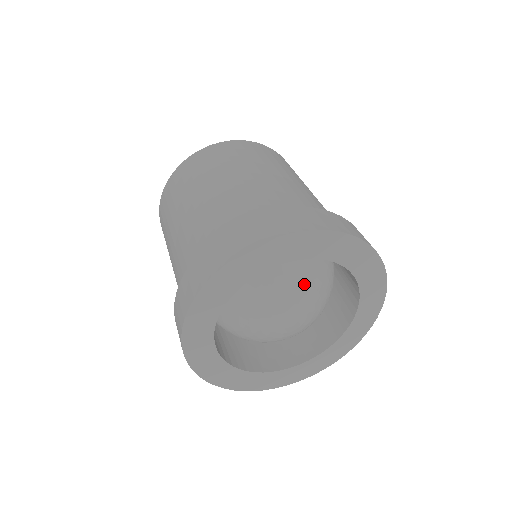
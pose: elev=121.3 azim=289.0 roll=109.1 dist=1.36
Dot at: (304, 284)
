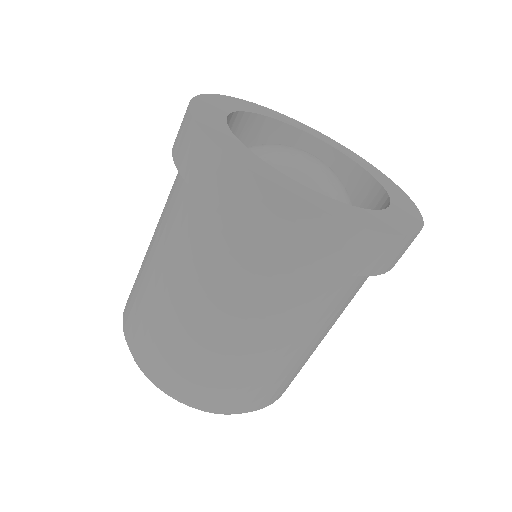
Dot at: occluded
